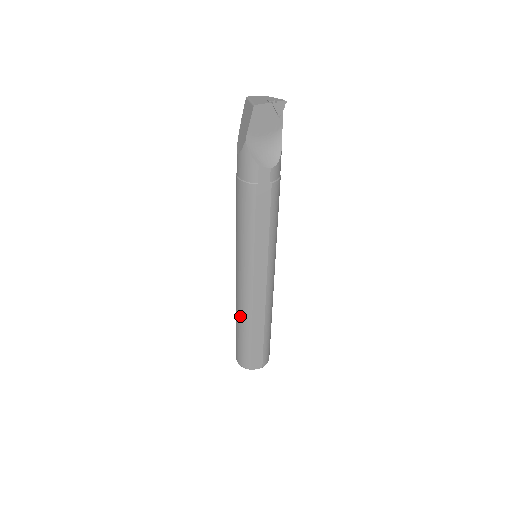
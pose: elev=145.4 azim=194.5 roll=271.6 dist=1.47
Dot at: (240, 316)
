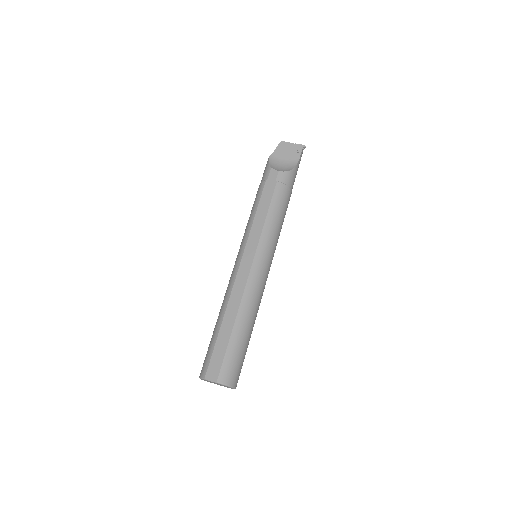
Dot at: (221, 307)
